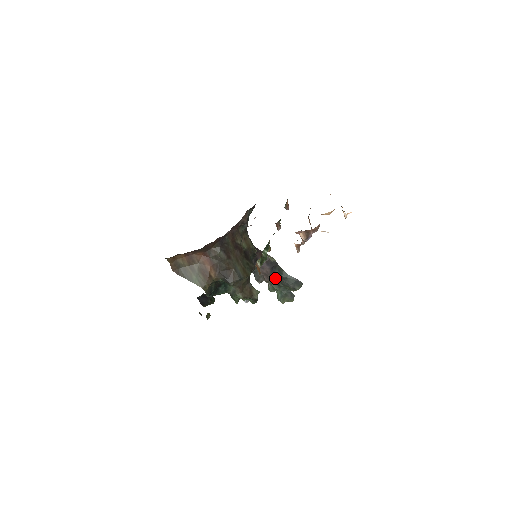
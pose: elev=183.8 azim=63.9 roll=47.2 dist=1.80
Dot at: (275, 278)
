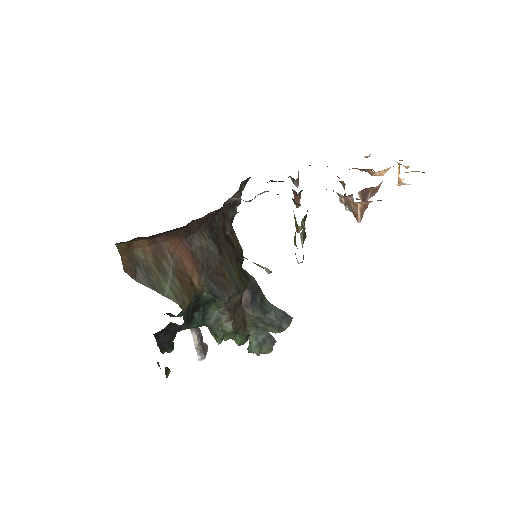
Dot at: (256, 311)
